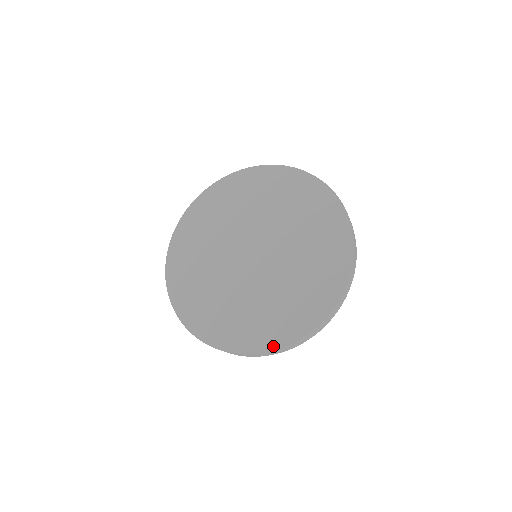
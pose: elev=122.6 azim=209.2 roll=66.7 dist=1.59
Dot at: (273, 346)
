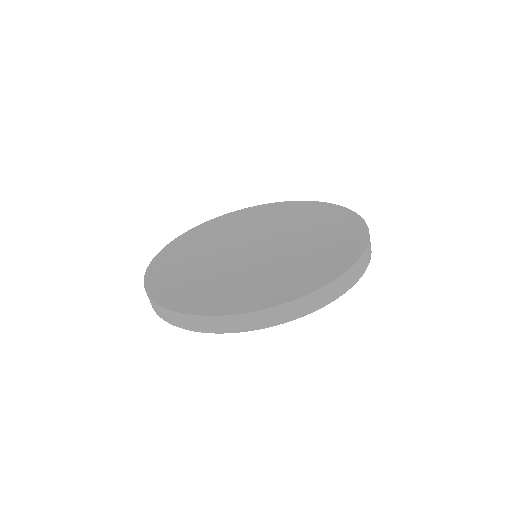
Dot at: (304, 292)
